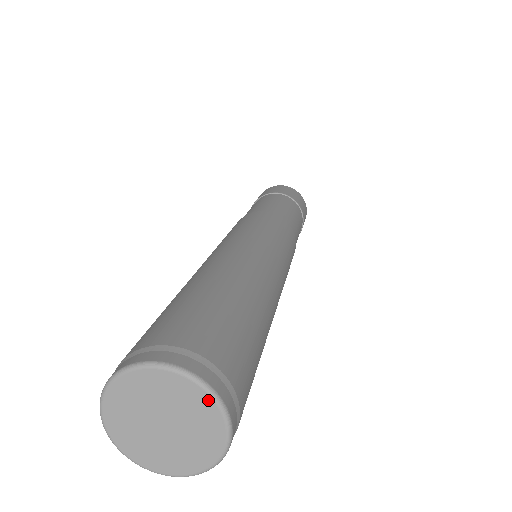
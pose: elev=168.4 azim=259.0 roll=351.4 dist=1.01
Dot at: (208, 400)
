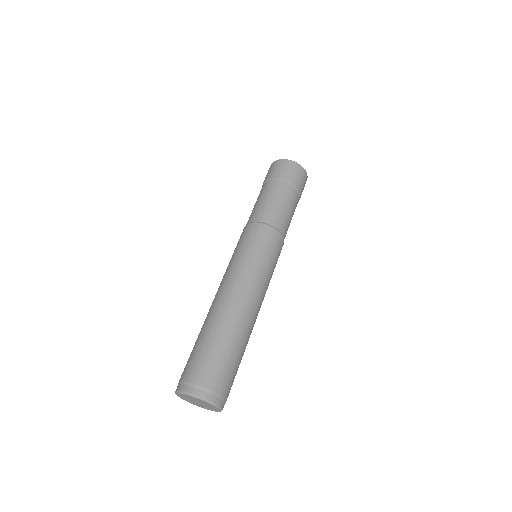
Dot at: (213, 406)
